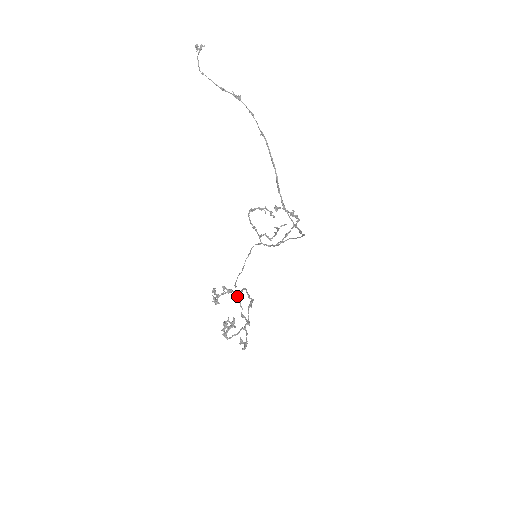
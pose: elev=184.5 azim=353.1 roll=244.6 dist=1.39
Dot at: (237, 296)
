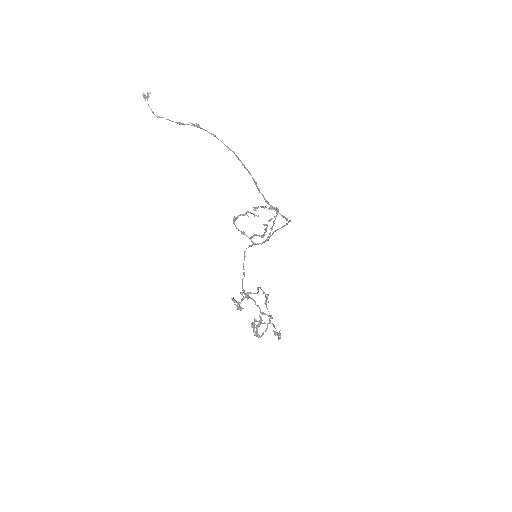
Dot at: (250, 298)
